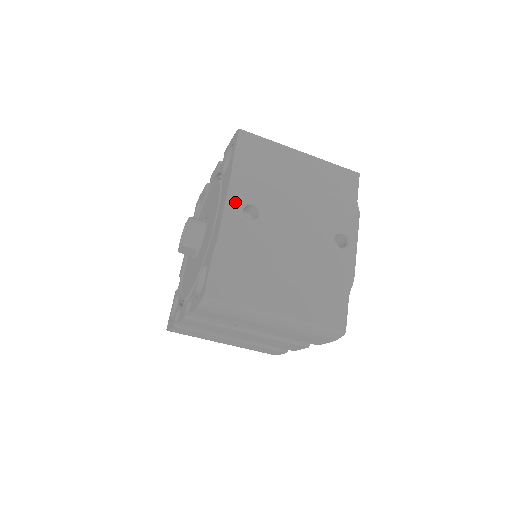
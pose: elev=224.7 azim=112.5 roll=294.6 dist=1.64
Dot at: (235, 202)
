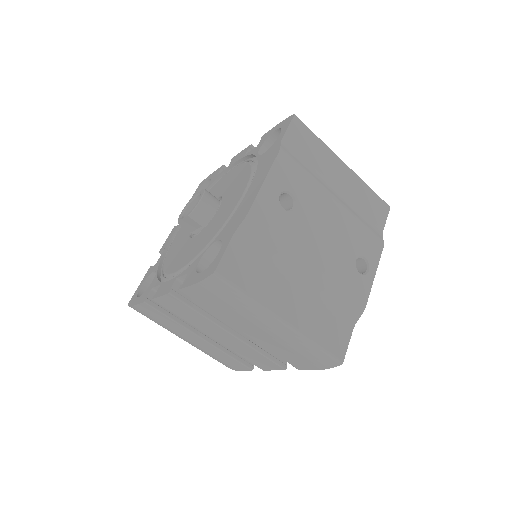
Dot at: (274, 184)
